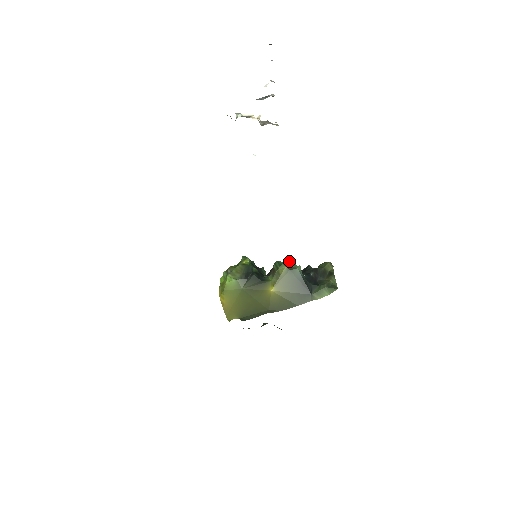
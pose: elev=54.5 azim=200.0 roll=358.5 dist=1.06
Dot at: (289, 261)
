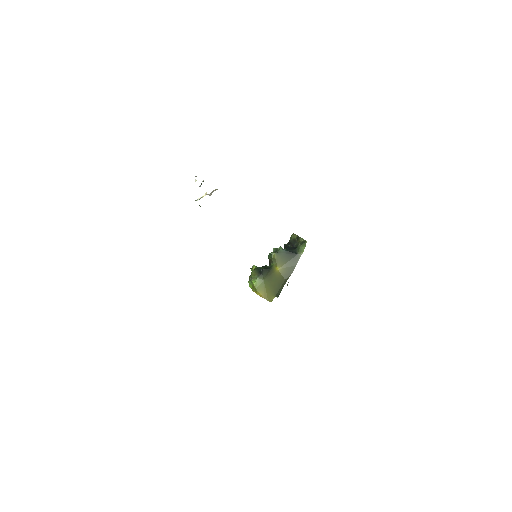
Dot at: (273, 250)
